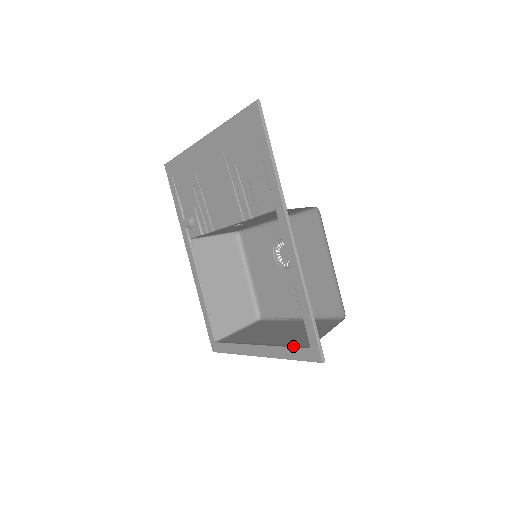
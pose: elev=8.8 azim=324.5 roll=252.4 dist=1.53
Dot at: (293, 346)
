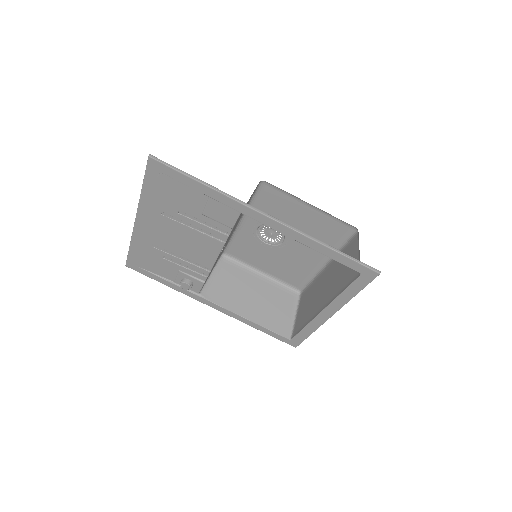
Dot at: (348, 285)
